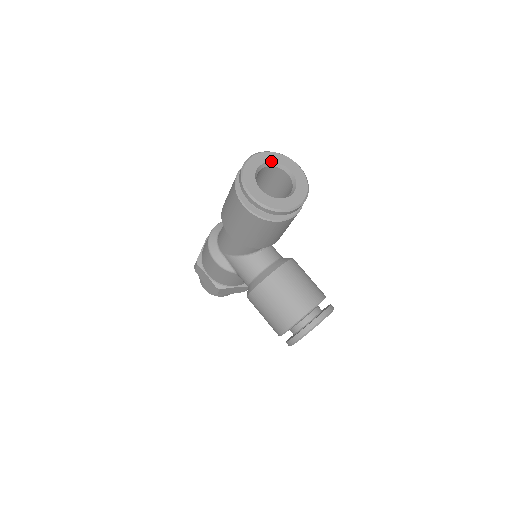
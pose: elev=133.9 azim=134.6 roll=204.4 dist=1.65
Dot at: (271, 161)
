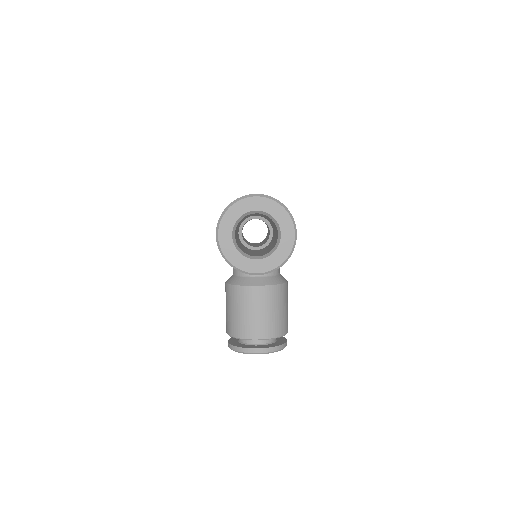
Dot at: (269, 213)
